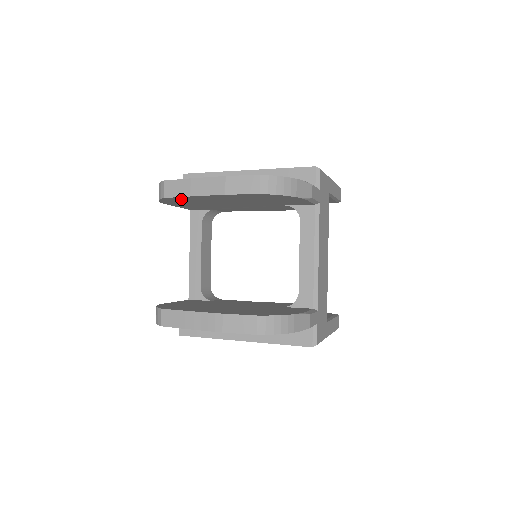
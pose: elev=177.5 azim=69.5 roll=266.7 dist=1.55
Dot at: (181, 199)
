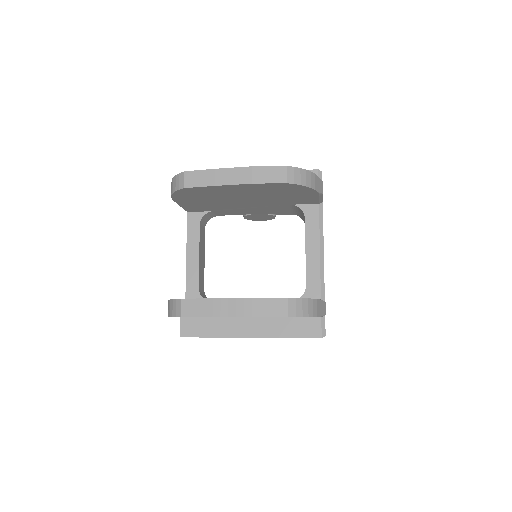
Dot at: (199, 191)
